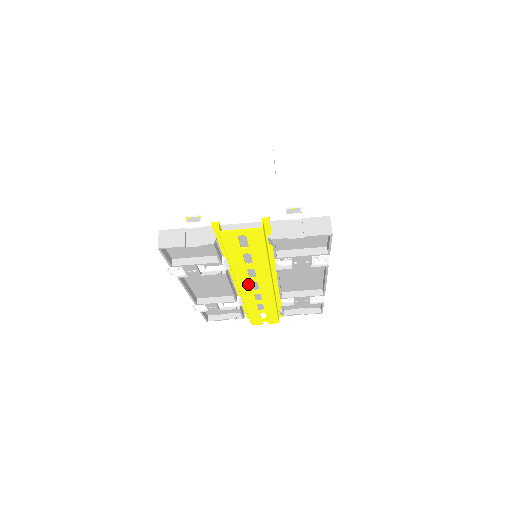
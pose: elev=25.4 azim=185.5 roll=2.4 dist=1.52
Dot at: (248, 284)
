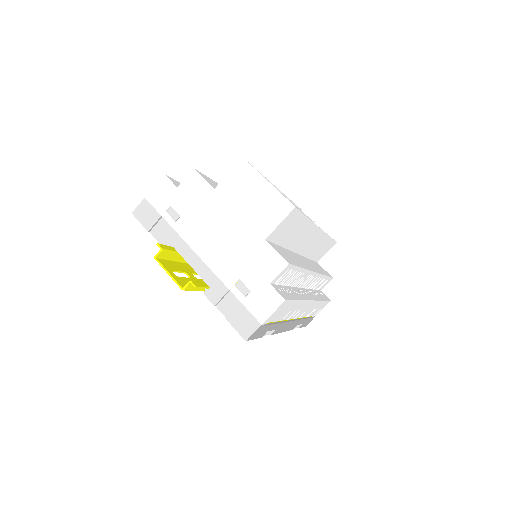
Dot at: occluded
